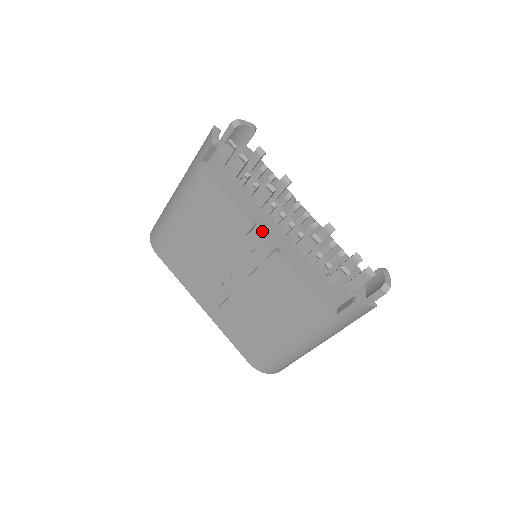
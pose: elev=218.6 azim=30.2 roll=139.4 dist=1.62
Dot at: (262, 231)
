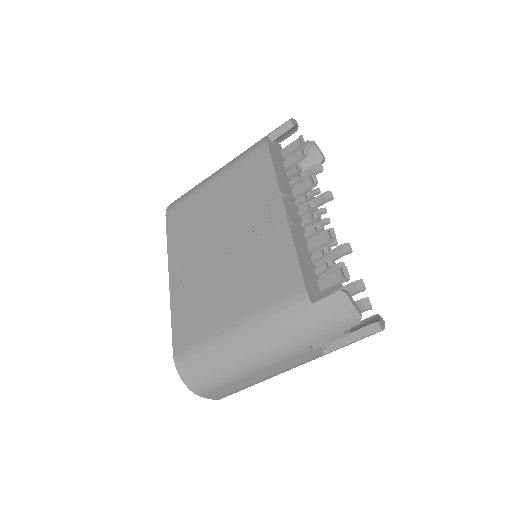
Dot at: (285, 202)
